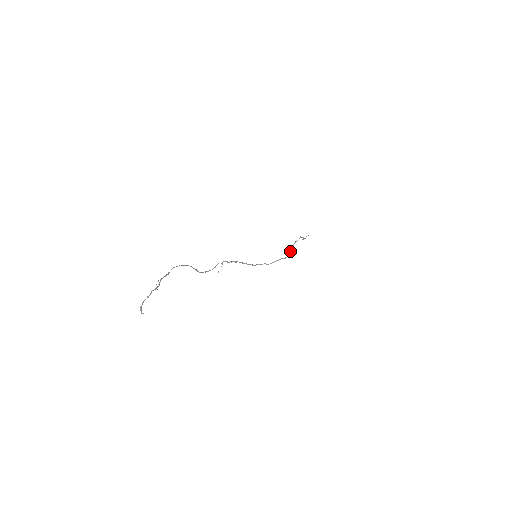
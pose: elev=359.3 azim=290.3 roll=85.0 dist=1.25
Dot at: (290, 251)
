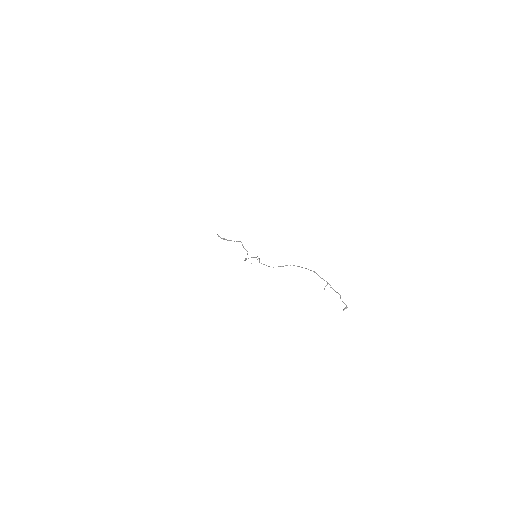
Dot at: (247, 254)
